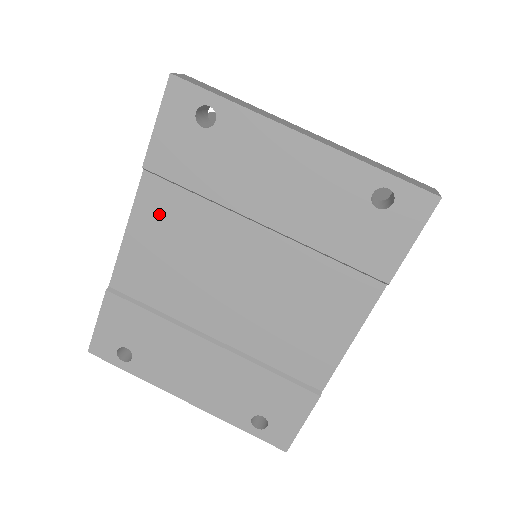
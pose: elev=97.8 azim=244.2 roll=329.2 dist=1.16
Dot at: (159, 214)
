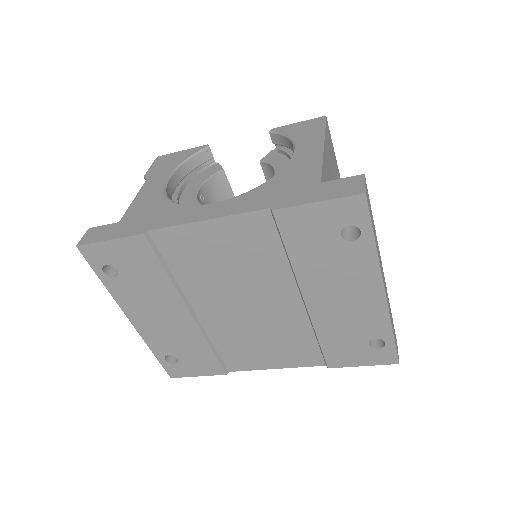
Dot at: (245, 236)
